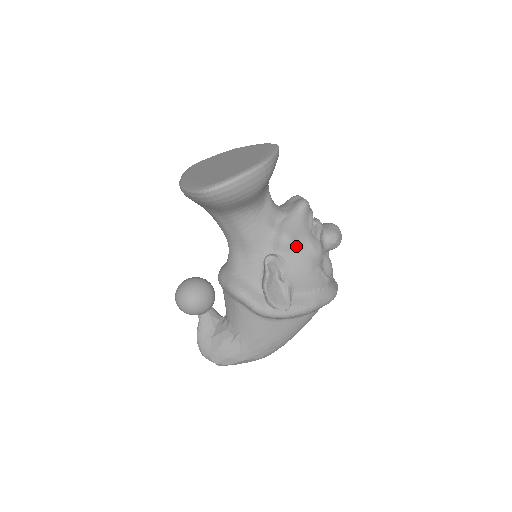
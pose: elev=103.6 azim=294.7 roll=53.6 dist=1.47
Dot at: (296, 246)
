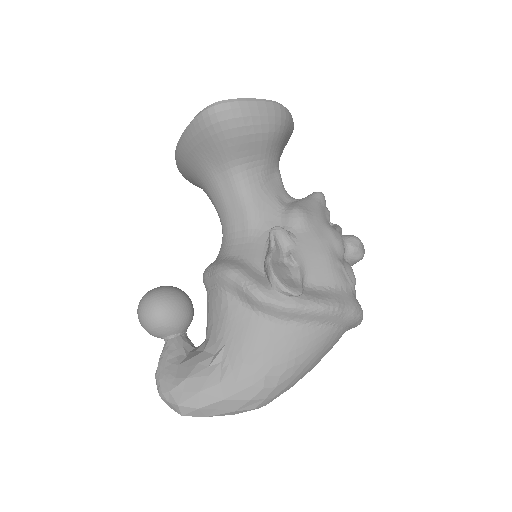
Dot at: (311, 225)
